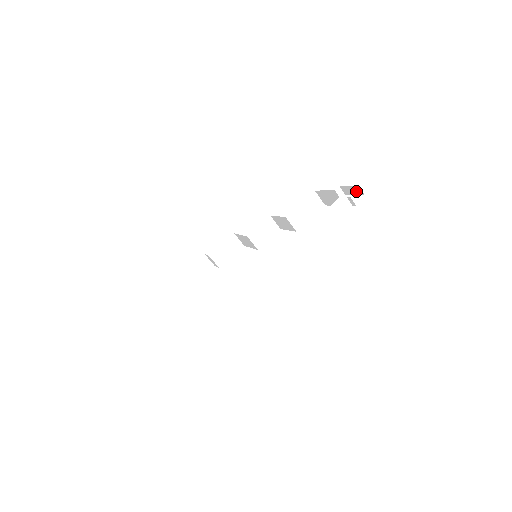
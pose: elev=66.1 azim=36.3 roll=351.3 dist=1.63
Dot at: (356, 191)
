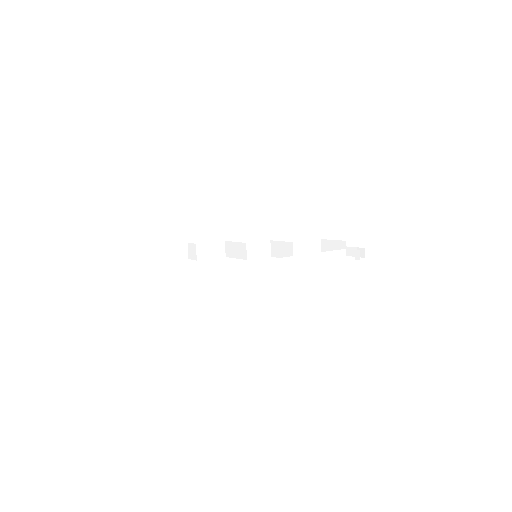
Dot at: occluded
